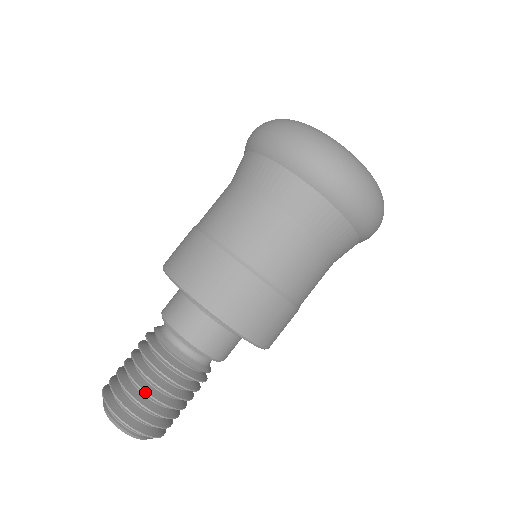
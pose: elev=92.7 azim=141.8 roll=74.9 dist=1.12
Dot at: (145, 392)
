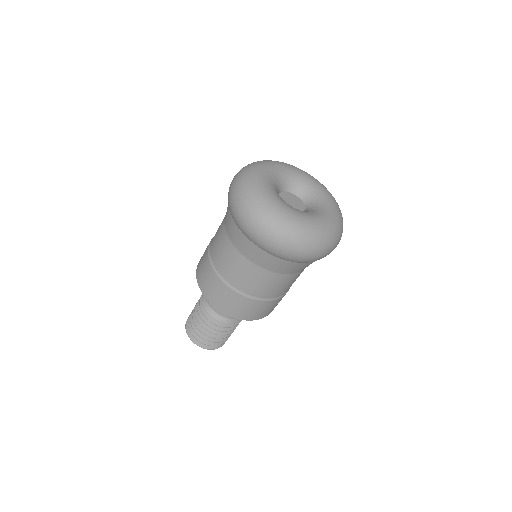
Dot at: (199, 330)
